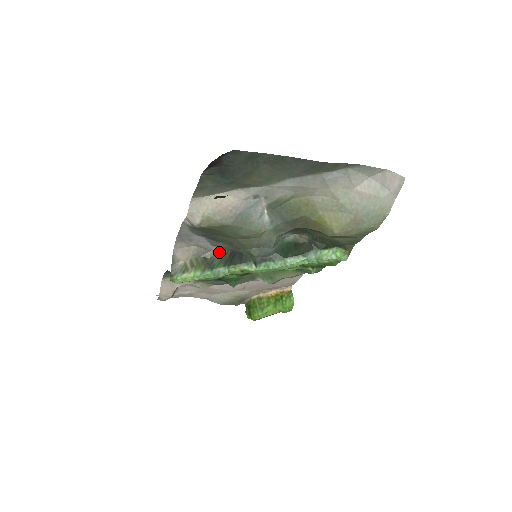
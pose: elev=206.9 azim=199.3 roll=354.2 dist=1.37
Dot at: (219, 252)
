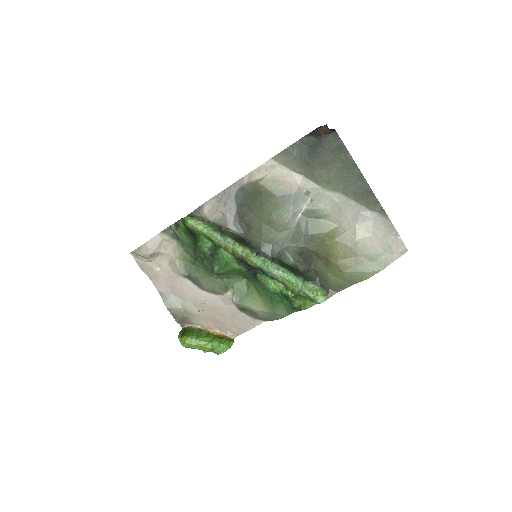
Dot at: (233, 232)
